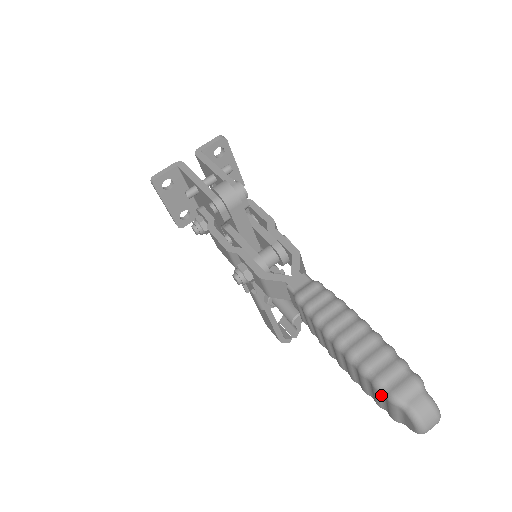
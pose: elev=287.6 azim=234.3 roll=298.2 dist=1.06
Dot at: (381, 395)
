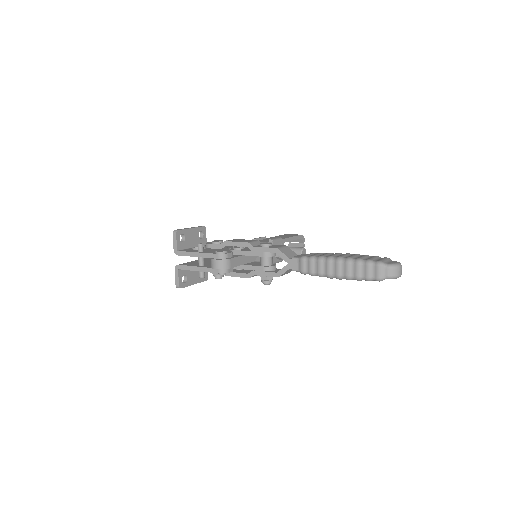
Dot at: (374, 280)
